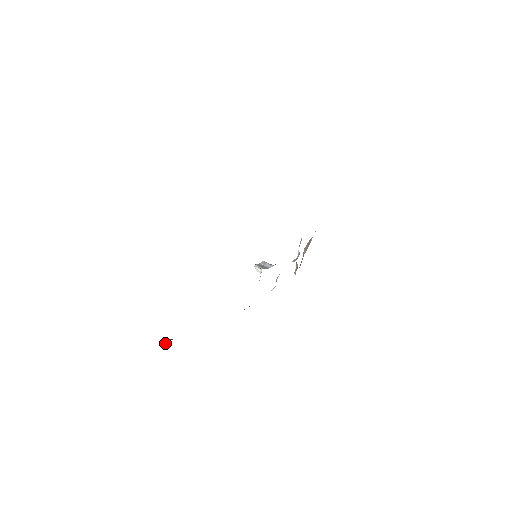
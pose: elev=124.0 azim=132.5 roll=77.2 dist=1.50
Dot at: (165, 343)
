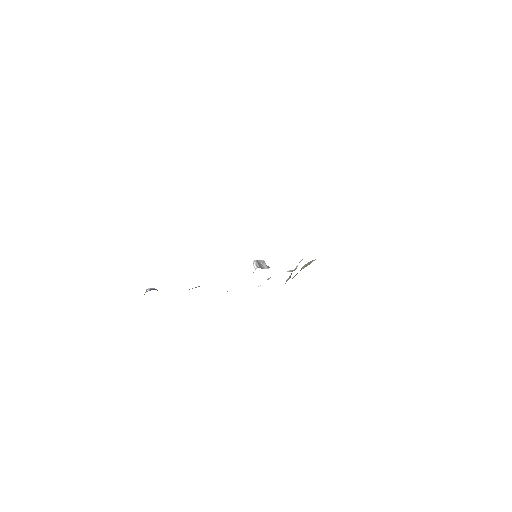
Dot at: (149, 290)
